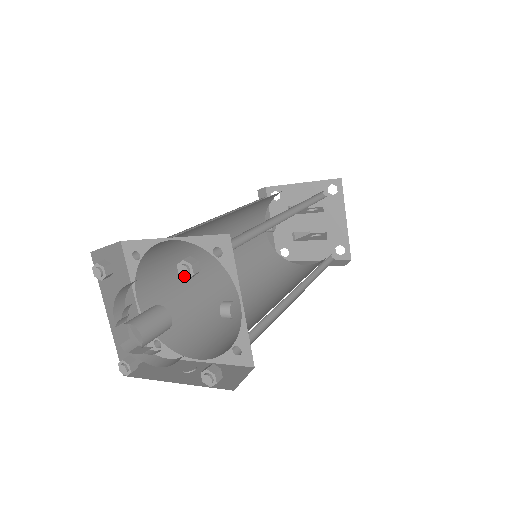
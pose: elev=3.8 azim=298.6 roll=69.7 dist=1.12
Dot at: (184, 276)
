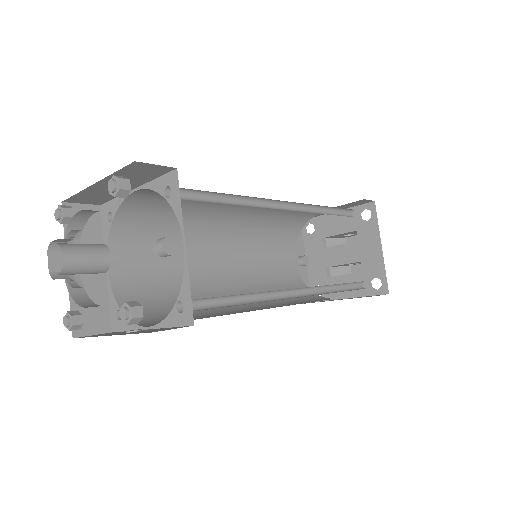
Dot at: (111, 191)
